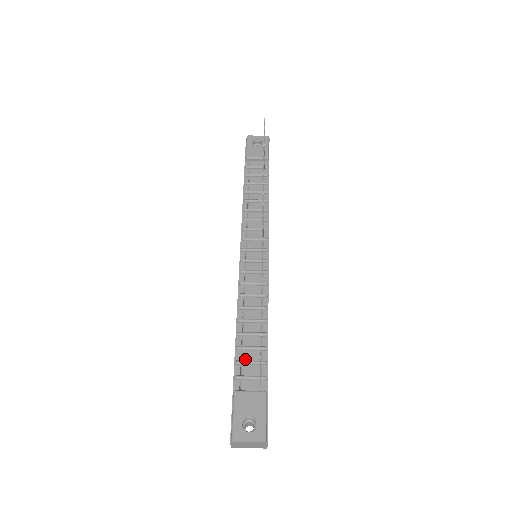
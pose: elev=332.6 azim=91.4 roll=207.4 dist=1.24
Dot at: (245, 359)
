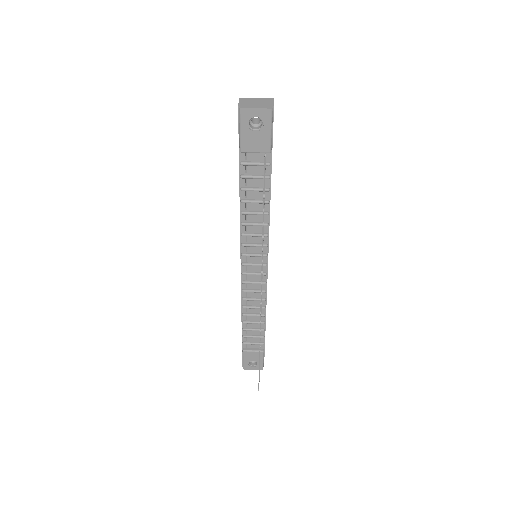
Dot at: (249, 334)
